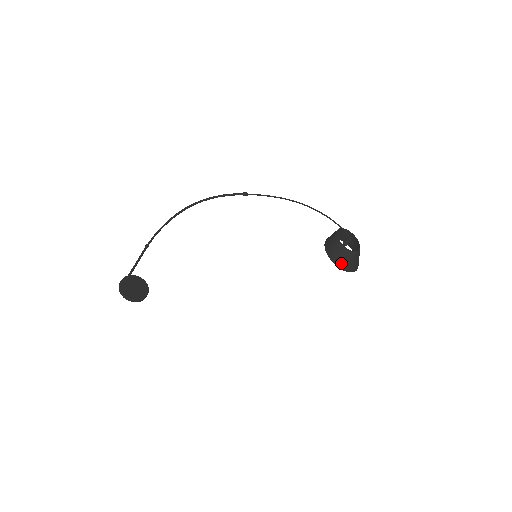
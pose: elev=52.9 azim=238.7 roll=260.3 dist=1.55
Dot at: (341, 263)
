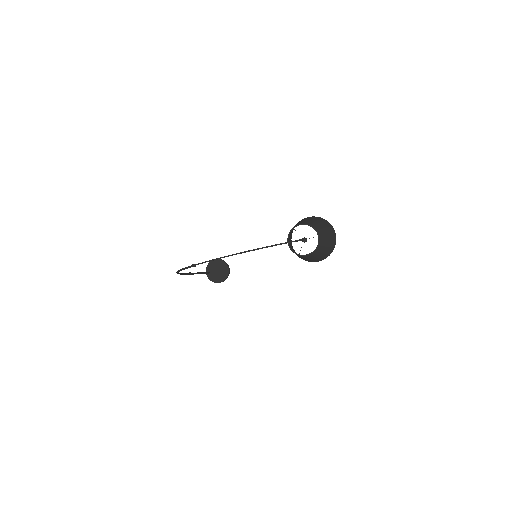
Dot at: (311, 260)
